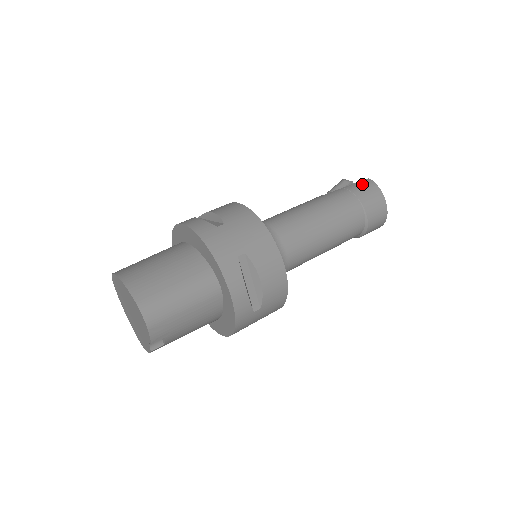
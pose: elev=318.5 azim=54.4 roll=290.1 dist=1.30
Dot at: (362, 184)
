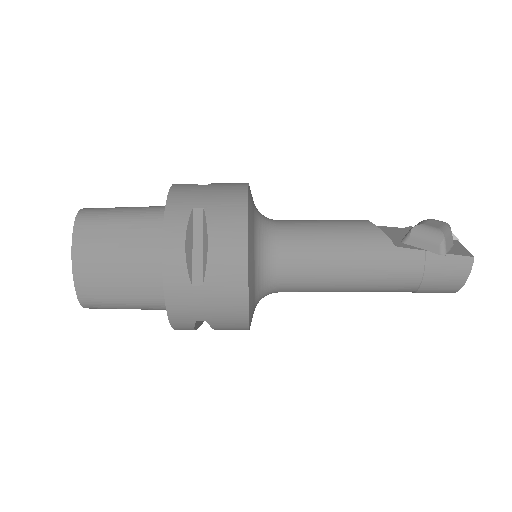
Dot at: (452, 265)
